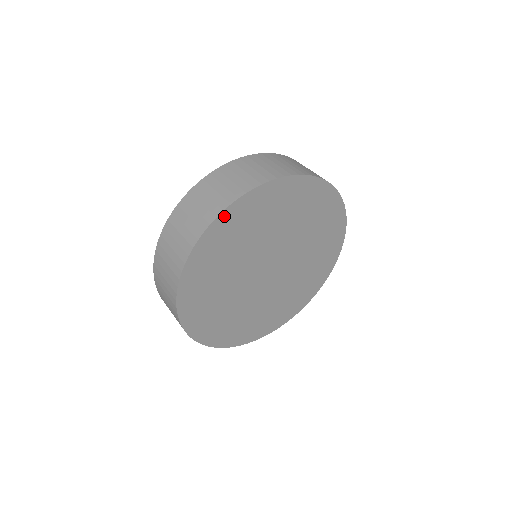
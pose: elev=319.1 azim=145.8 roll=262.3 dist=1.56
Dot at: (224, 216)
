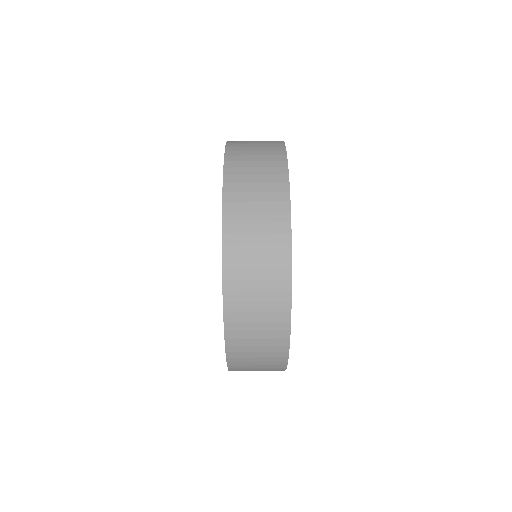
Dot at: occluded
